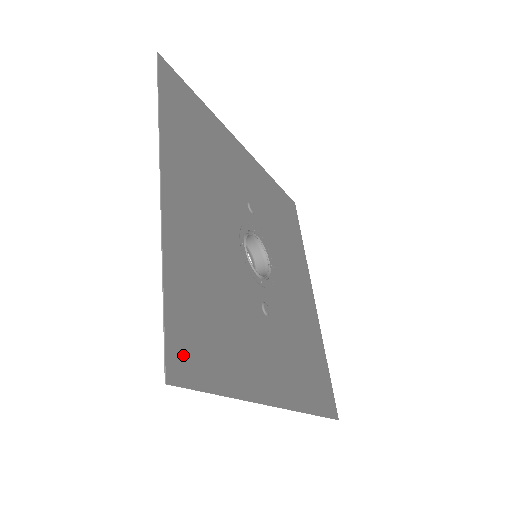
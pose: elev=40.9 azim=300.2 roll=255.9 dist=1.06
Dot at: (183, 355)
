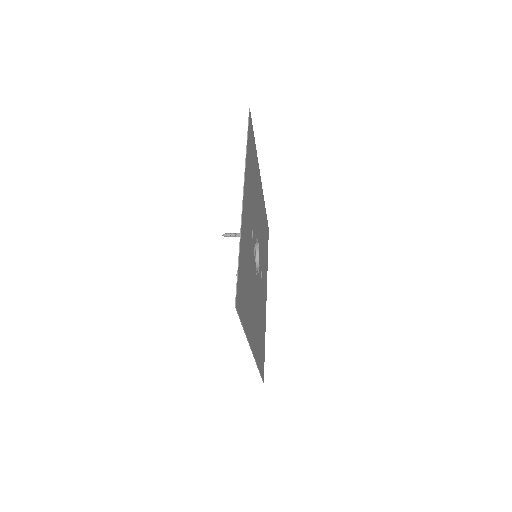
Dot at: (263, 368)
